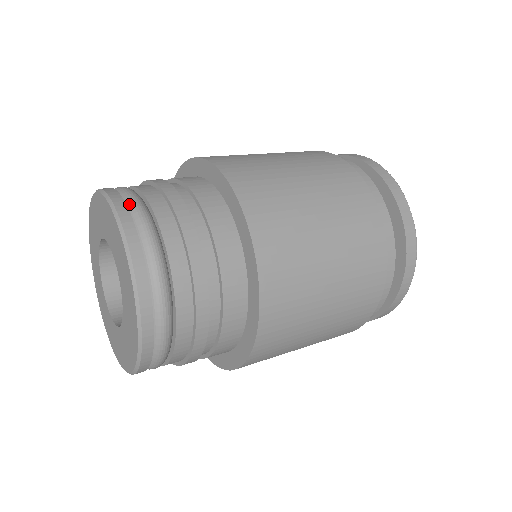
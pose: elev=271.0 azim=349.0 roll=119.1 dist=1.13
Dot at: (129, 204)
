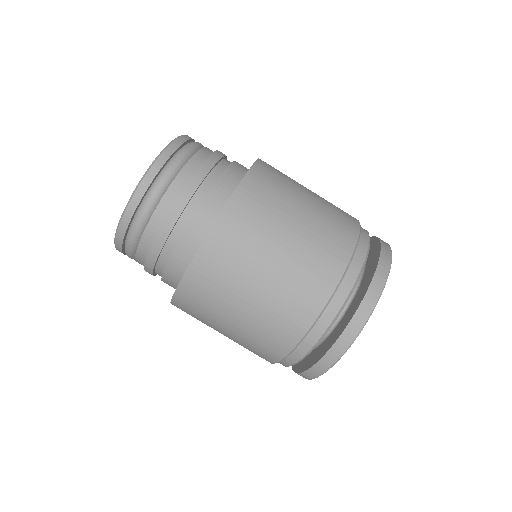
Dot at: (149, 193)
